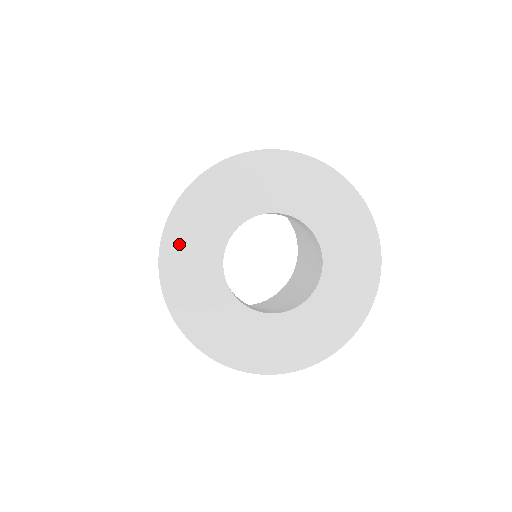
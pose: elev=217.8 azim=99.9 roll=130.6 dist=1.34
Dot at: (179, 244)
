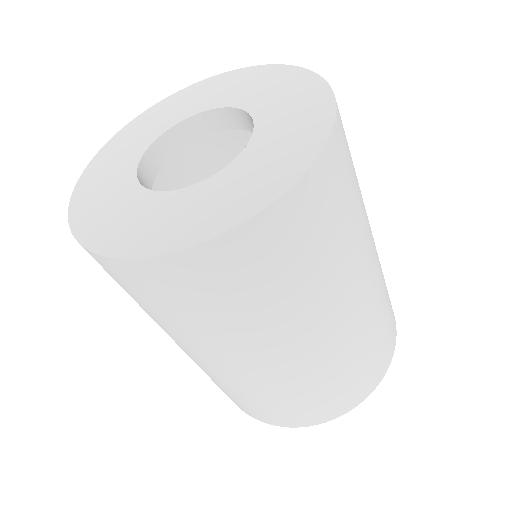
Dot at: (93, 178)
